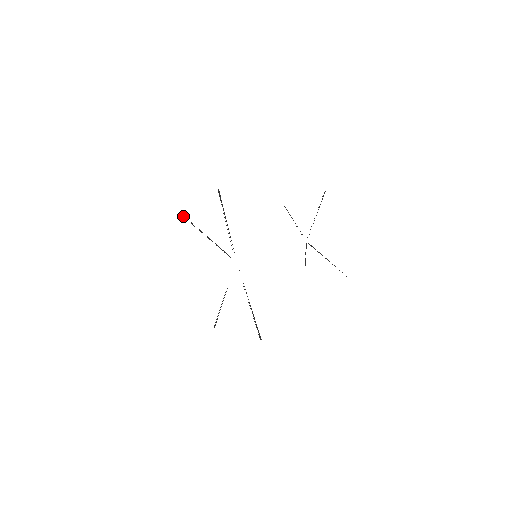
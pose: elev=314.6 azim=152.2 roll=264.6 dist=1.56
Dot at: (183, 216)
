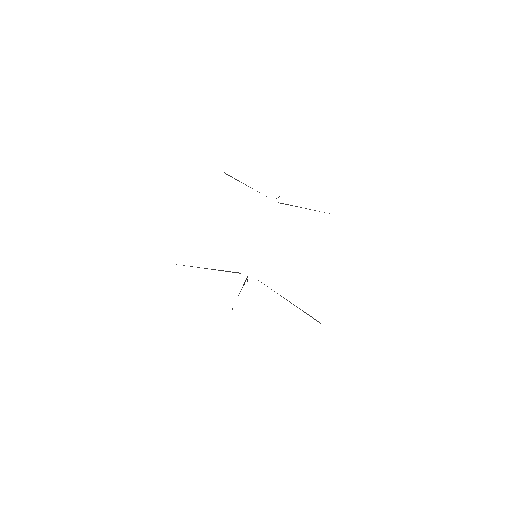
Dot at: occluded
